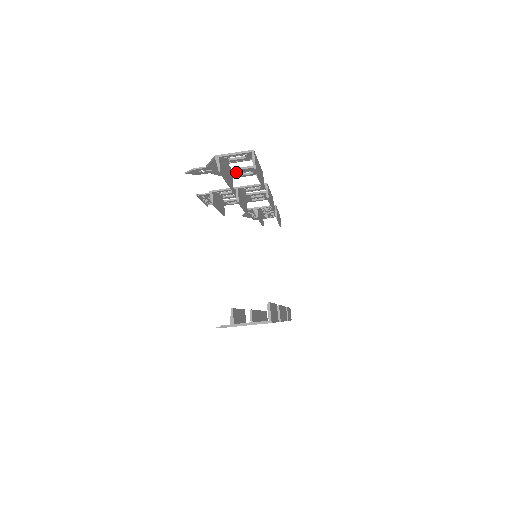
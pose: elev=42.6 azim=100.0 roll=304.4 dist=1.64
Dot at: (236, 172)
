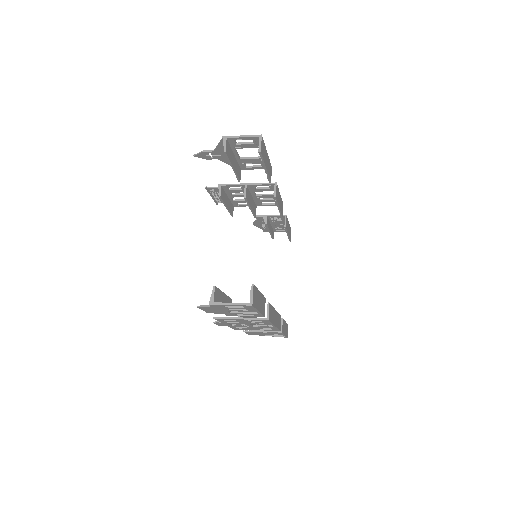
Dot at: (244, 162)
